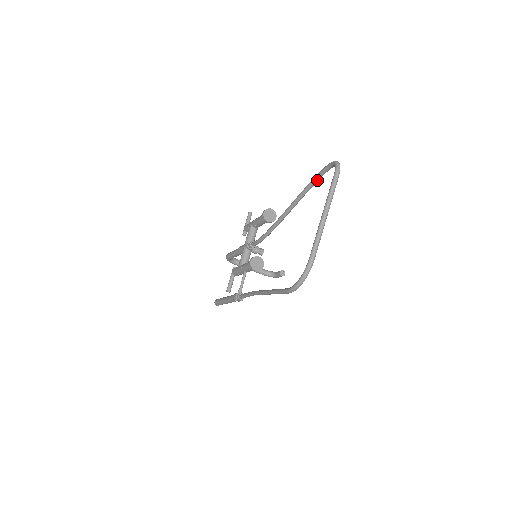
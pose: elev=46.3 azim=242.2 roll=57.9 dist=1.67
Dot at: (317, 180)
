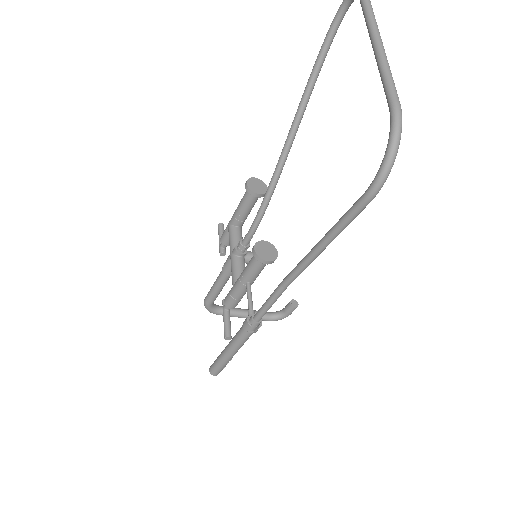
Dot at: (324, 54)
